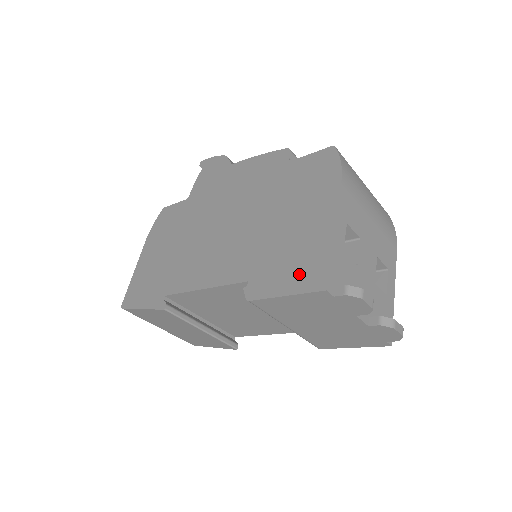
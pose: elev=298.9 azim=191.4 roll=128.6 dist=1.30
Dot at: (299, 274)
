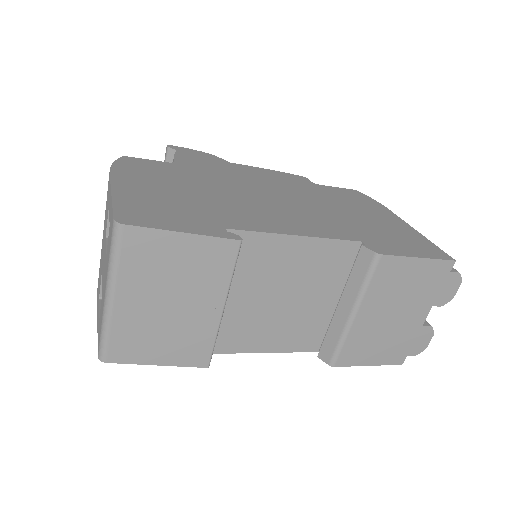
Dot at: (417, 247)
